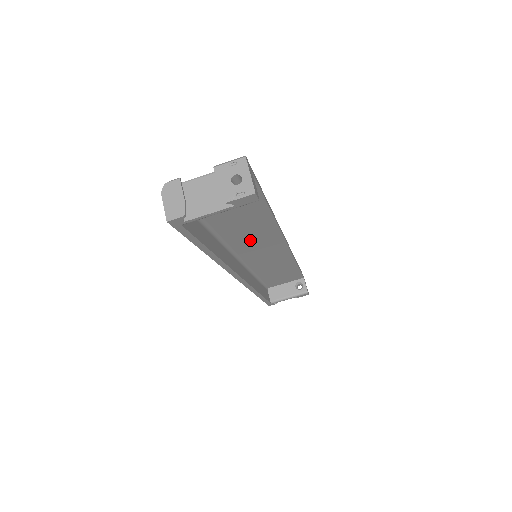
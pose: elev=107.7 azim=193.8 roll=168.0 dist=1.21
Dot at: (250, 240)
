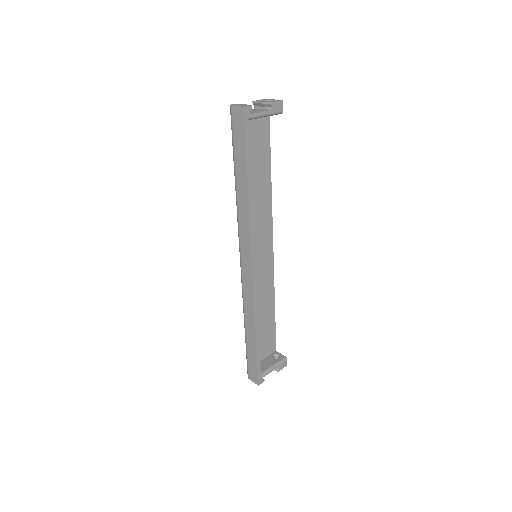
Dot at: (255, 223)
